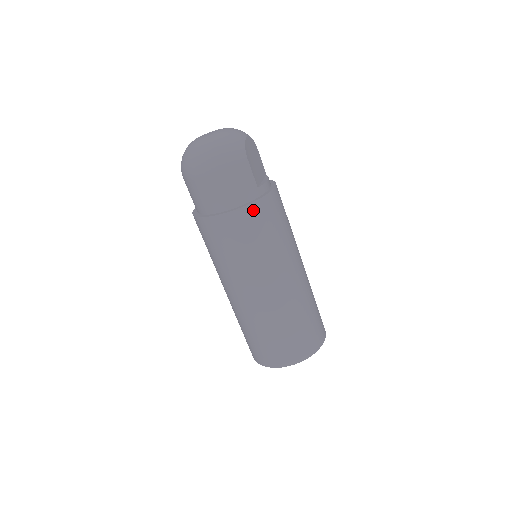
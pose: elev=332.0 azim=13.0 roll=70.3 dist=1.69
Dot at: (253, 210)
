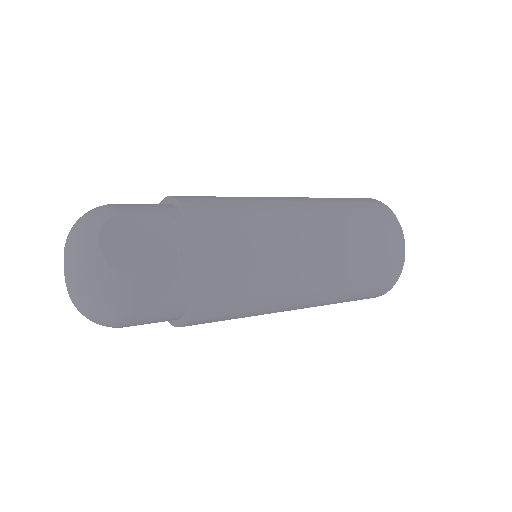
Dot at: (206, 297)
